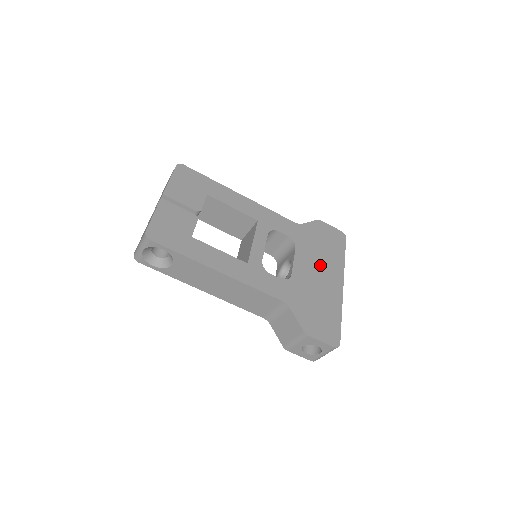
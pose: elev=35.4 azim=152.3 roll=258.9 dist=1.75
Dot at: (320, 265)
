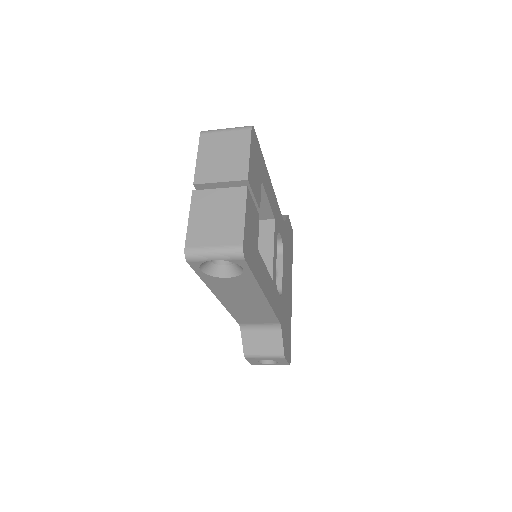
Dot at: (288, 273)
